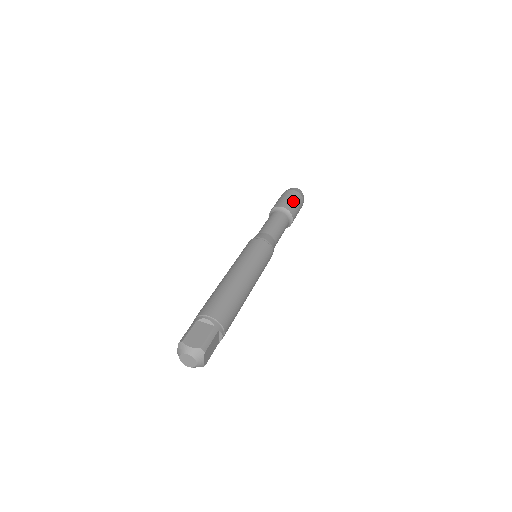
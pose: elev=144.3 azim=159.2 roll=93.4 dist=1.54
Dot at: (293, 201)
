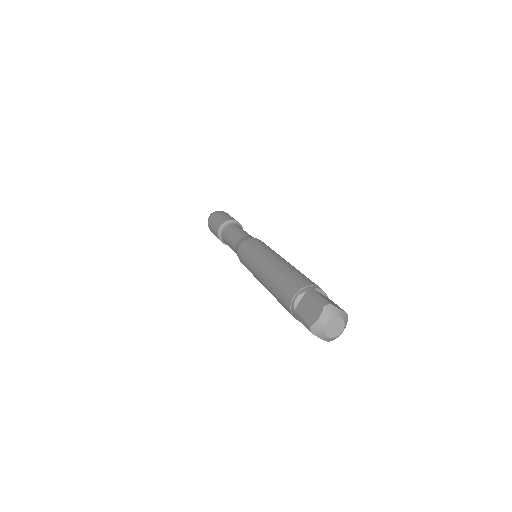
Dot at: occluded
